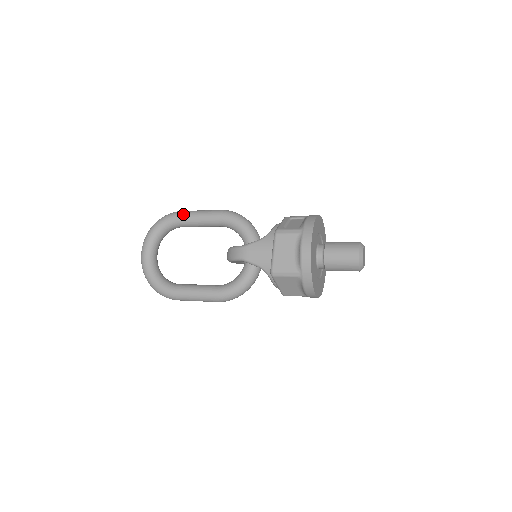
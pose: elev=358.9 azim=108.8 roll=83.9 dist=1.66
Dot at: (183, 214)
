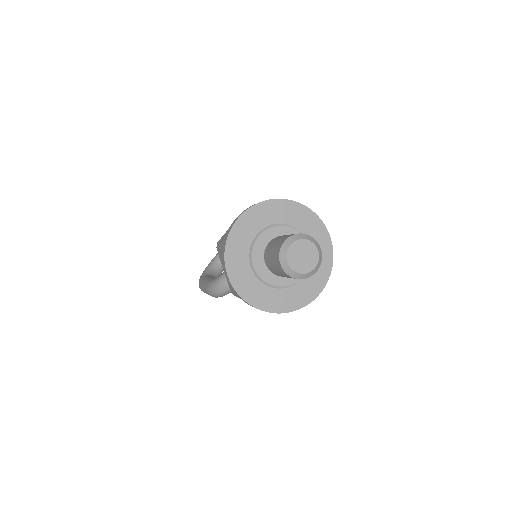
Dot at: occluded
